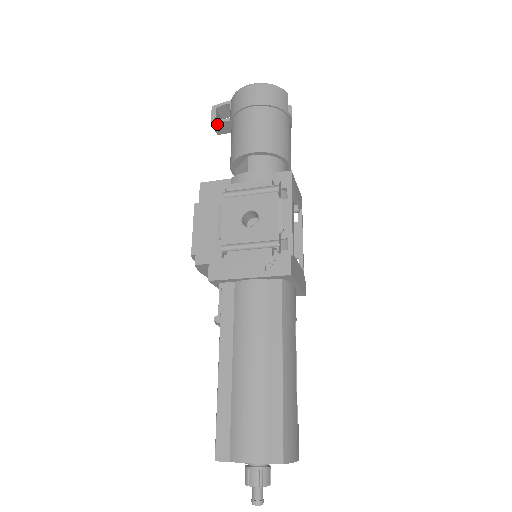
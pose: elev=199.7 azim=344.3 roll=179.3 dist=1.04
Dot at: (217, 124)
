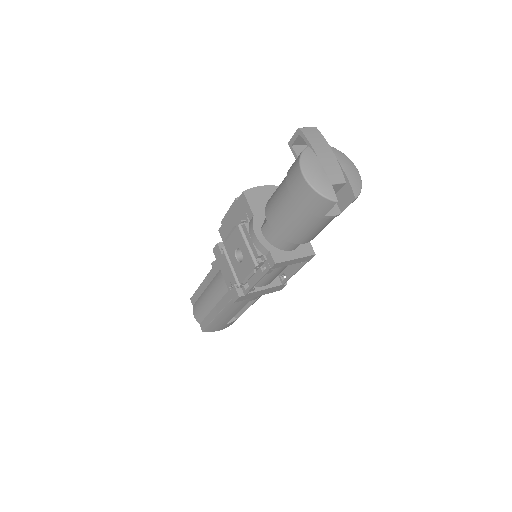
Dot at: (293, 148)
